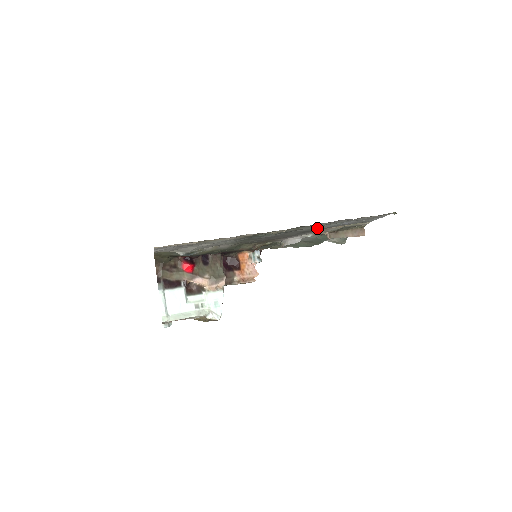
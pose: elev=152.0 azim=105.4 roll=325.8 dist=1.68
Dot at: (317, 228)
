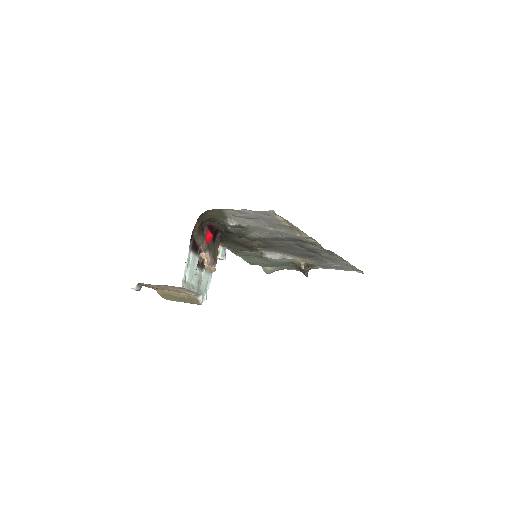
Dot at: (319, 257)
